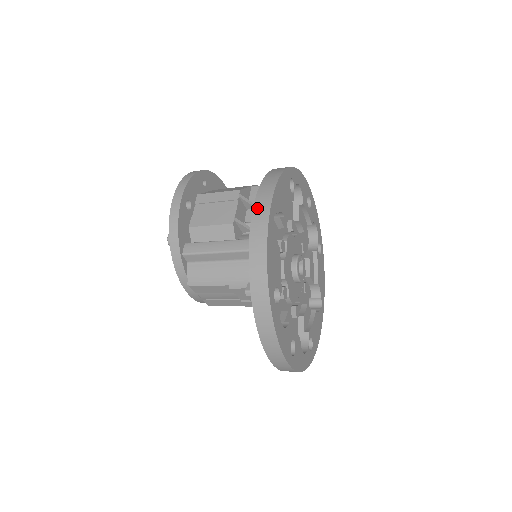
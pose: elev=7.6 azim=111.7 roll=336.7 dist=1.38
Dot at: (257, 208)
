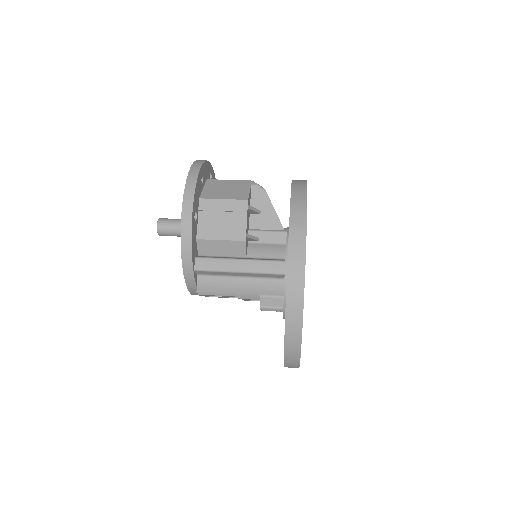
Dot at: (292, 259)
